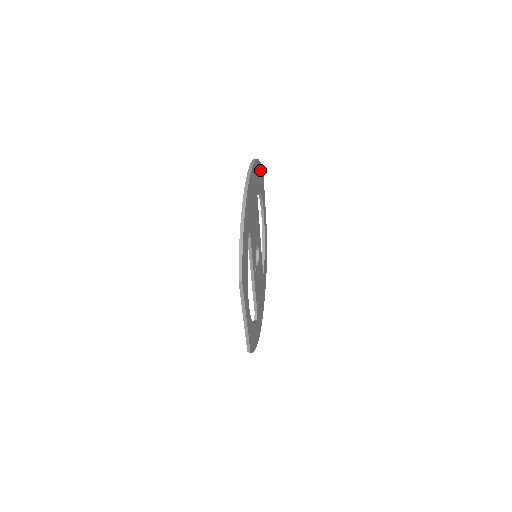
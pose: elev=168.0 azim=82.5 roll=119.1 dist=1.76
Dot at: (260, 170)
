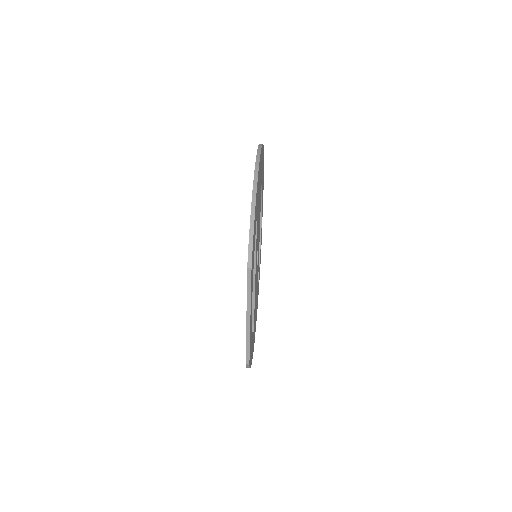
Dot at: (263, 162)
